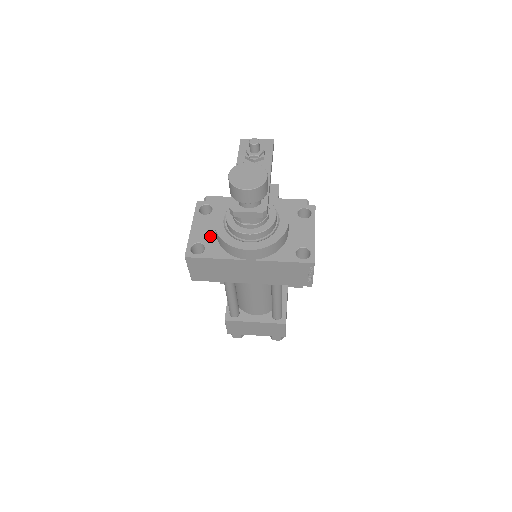
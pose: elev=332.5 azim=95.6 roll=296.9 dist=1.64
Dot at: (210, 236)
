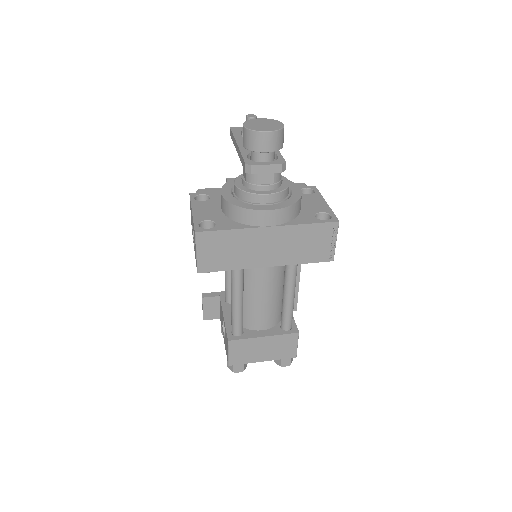
Dot at: (217, 214)
